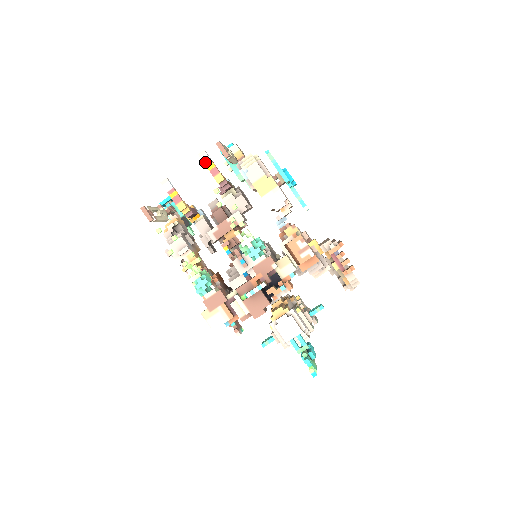
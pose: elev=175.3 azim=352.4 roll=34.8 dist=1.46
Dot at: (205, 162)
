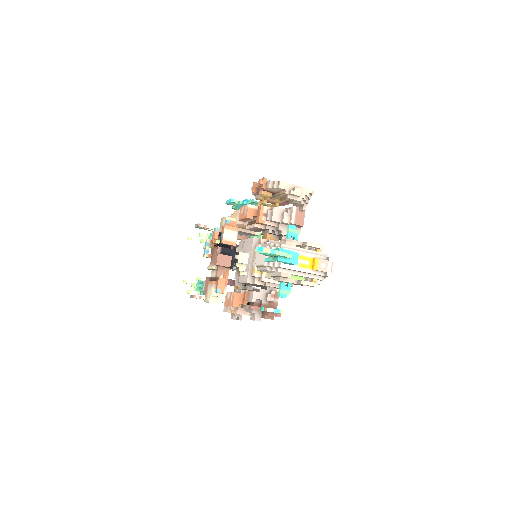
Dot at: occluded
